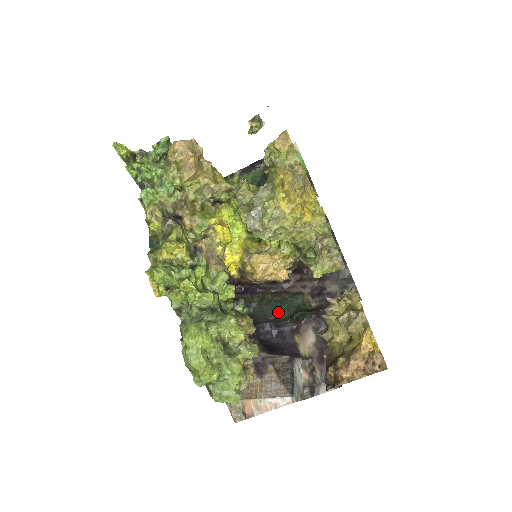
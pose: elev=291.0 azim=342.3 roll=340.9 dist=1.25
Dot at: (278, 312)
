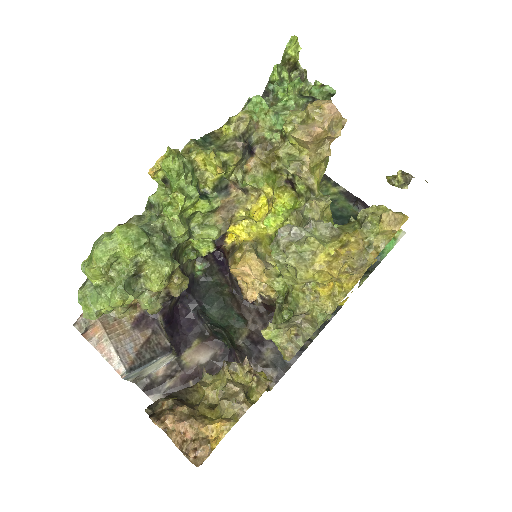
Dot at: (214, 308)
